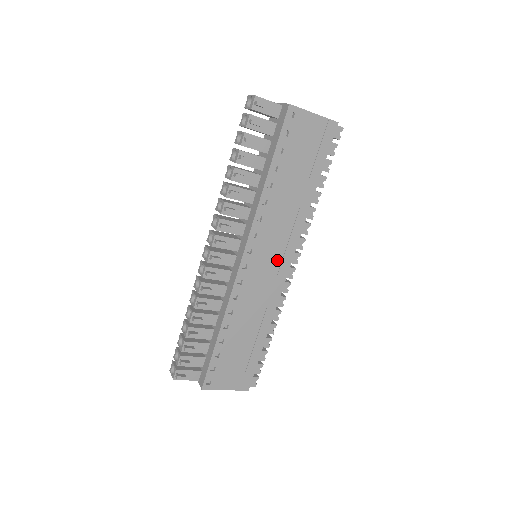
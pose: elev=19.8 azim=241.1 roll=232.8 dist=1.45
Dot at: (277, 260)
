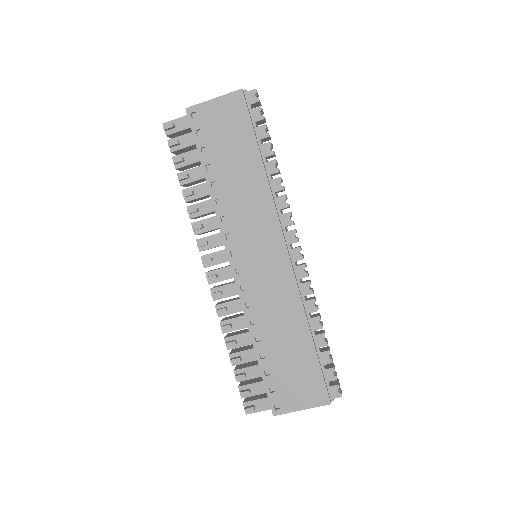
Dot at: (268, 248)
